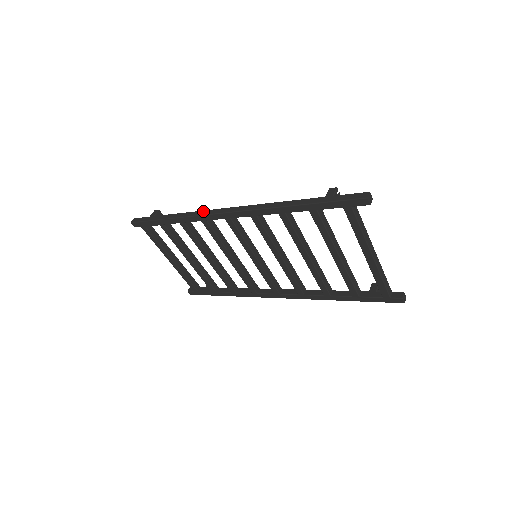
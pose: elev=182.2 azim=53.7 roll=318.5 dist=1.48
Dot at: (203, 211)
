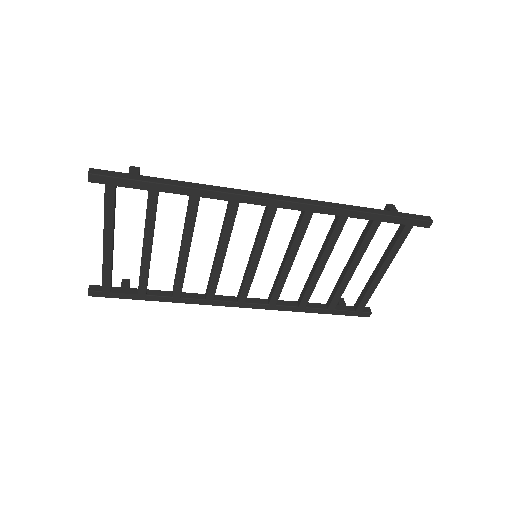
Dot at: (238, 189)
